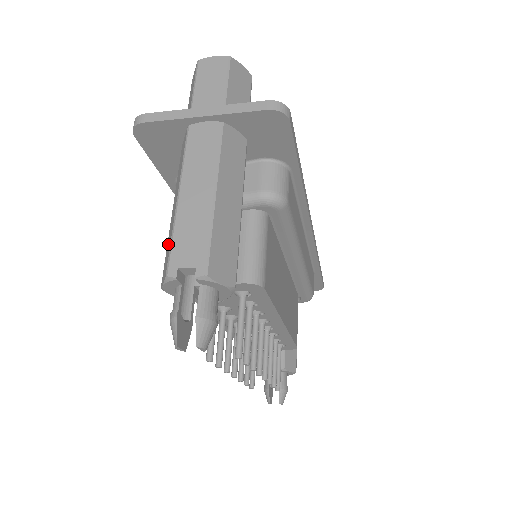
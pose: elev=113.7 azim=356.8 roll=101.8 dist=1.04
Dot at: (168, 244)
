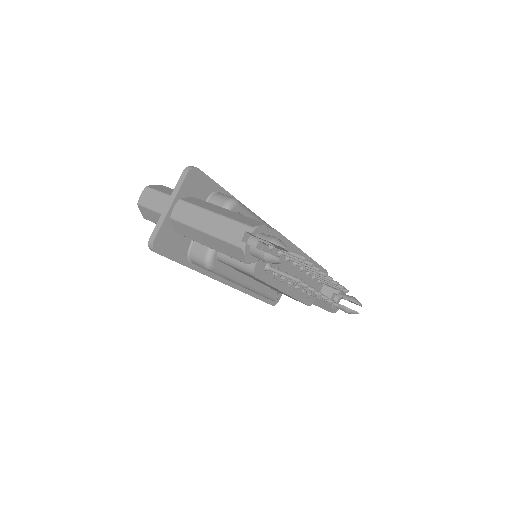
Dot at: (225, 250)
